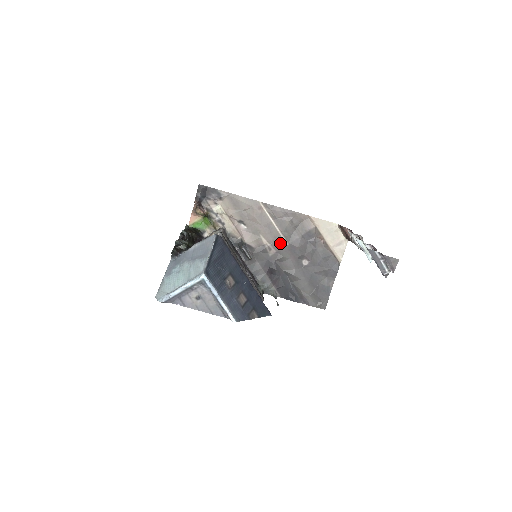
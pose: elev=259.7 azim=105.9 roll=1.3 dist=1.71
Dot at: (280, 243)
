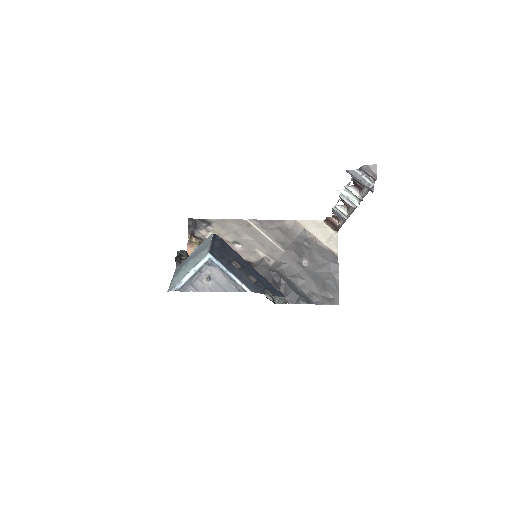
Dot at: (276, 252)
